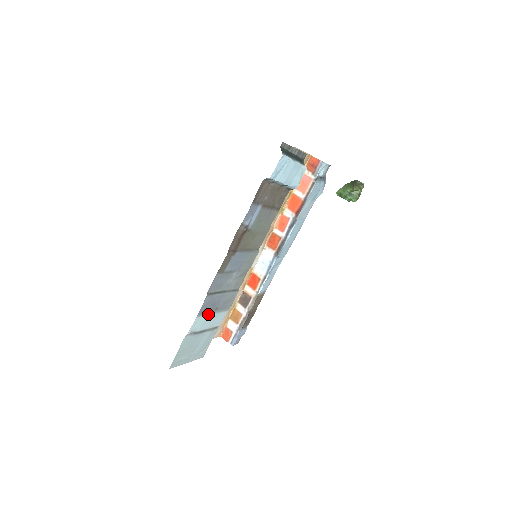
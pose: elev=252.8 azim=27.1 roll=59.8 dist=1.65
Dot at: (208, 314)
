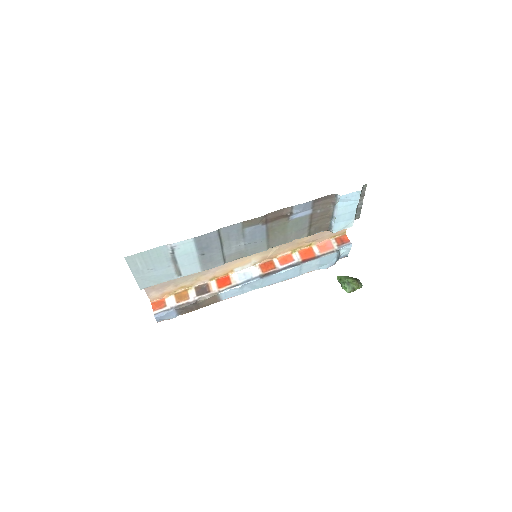
Dot at: (196, 250)
